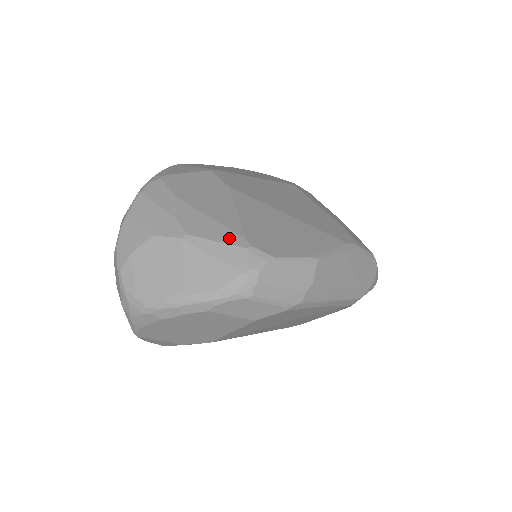
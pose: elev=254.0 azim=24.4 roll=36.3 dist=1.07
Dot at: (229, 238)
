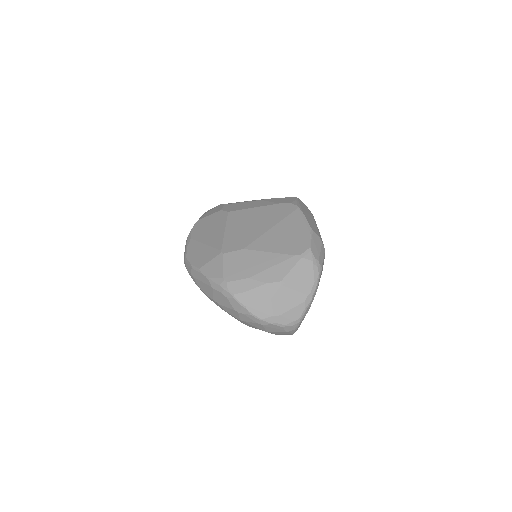
Dot at: (291, 263)
